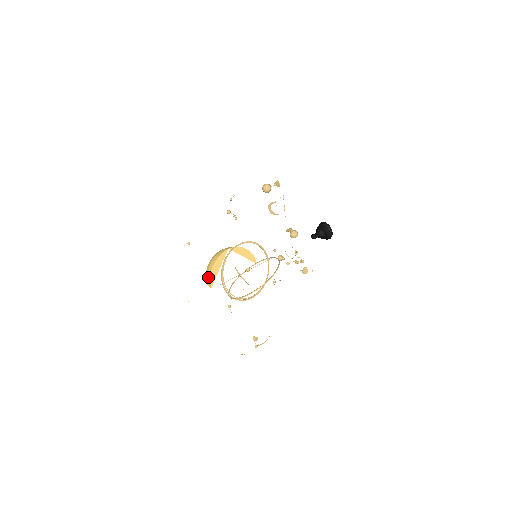
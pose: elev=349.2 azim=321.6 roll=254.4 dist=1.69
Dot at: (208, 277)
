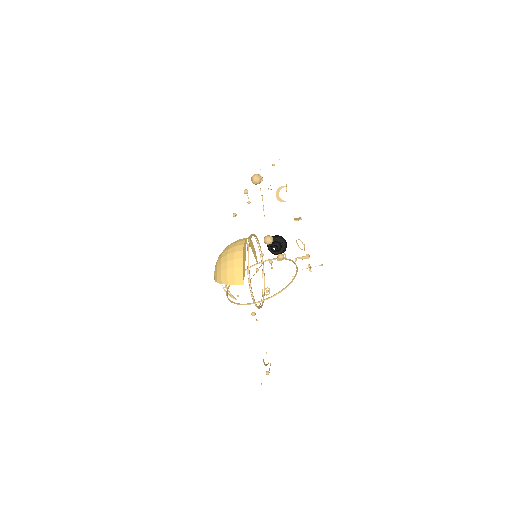
Dot at: (237, 271)
